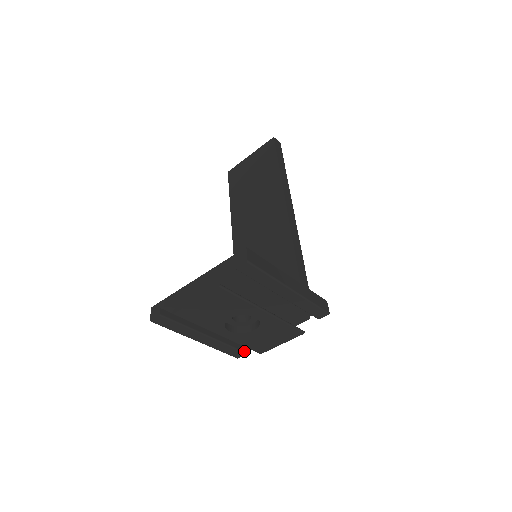
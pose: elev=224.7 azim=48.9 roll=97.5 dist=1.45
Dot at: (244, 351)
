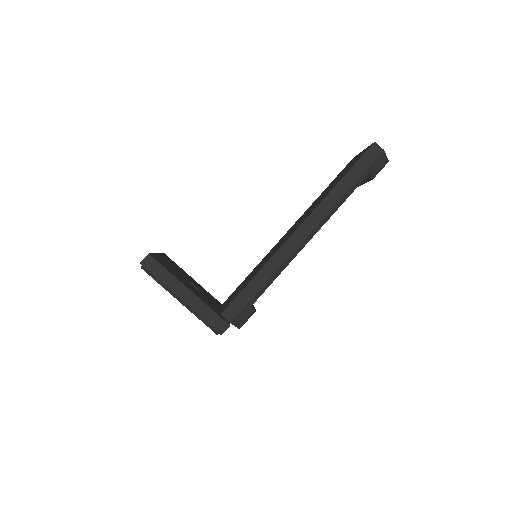
Dot at: occluded
